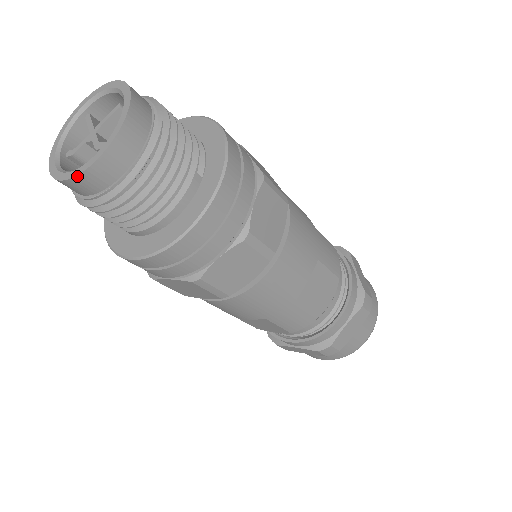
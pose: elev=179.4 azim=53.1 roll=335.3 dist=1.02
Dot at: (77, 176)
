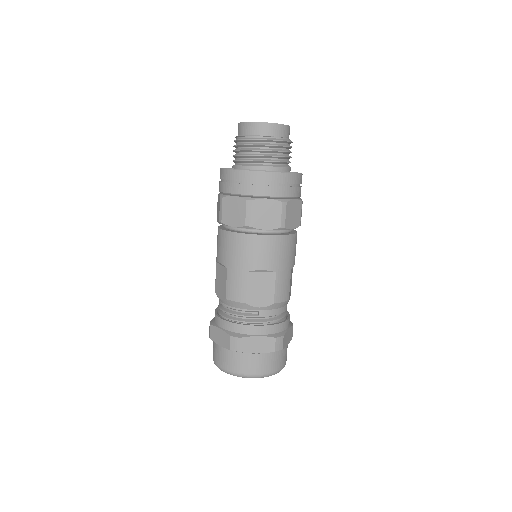
Dot at: (277, 124)
